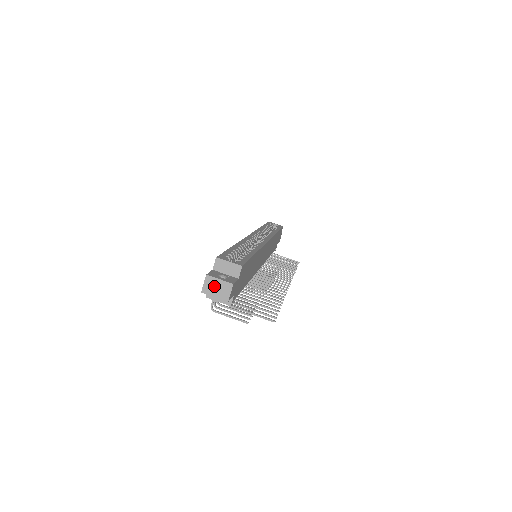
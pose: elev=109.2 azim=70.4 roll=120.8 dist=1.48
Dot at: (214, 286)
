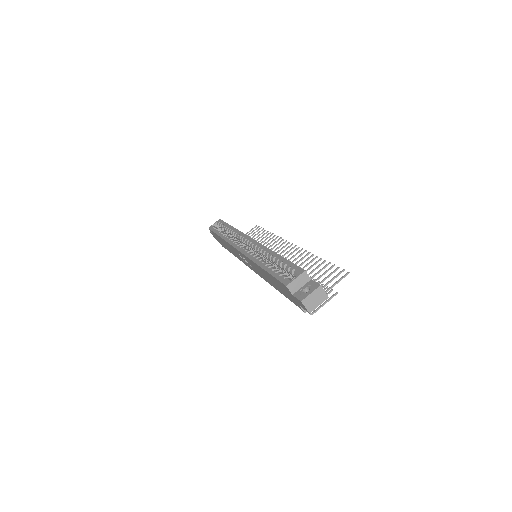
Dot at: (312, 301)
